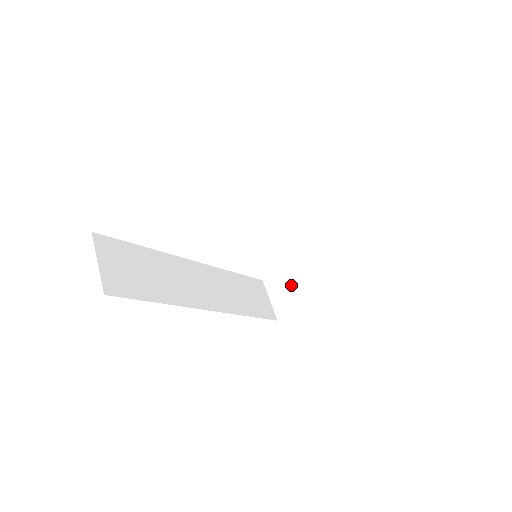
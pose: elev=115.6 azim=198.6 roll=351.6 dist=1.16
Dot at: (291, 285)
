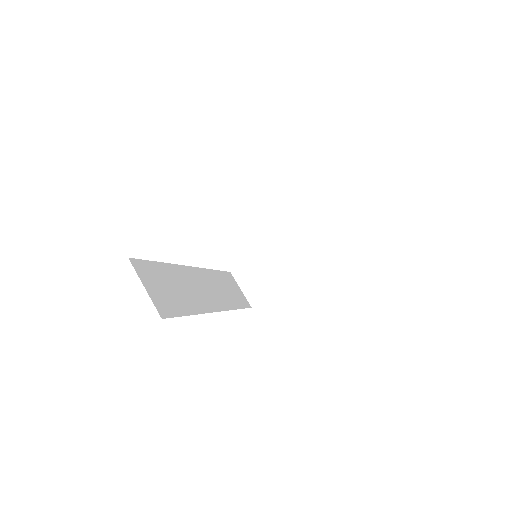
Dot at: (261, 273)
